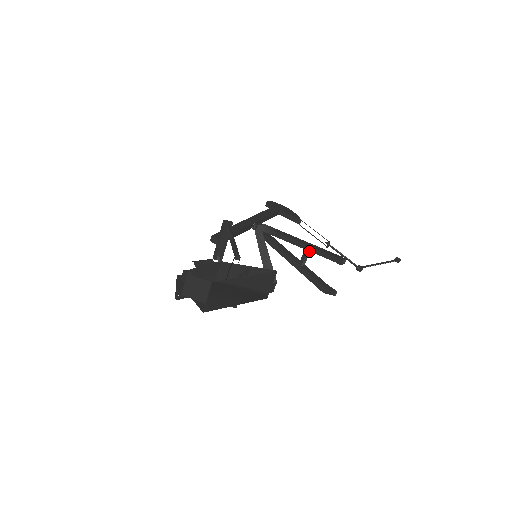
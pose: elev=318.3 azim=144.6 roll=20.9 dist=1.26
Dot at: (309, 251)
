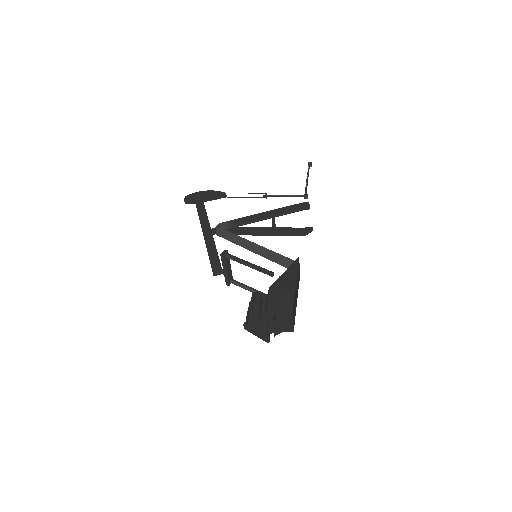
Dot at: occluded
